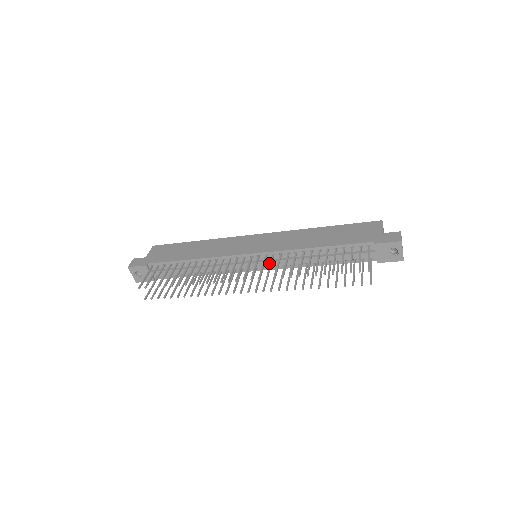
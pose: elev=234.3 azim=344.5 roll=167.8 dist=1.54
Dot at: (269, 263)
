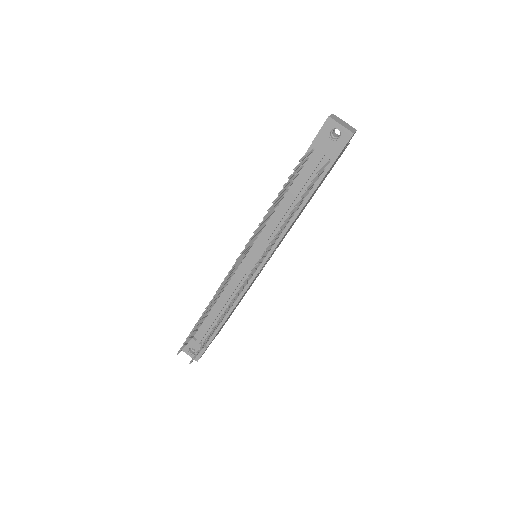
Dot at: (260, 249)
